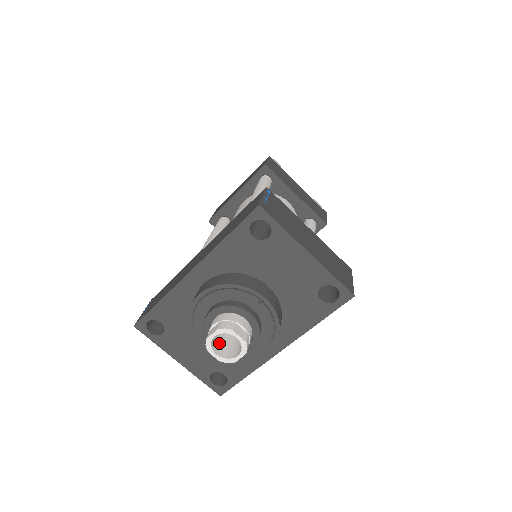
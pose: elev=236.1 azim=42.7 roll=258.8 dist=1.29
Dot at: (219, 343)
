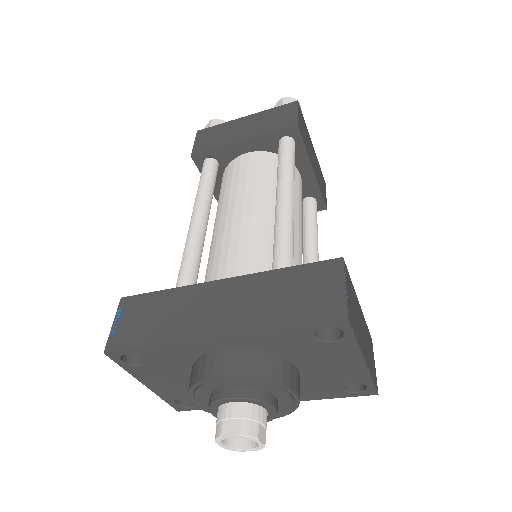
Dot at: occluded
